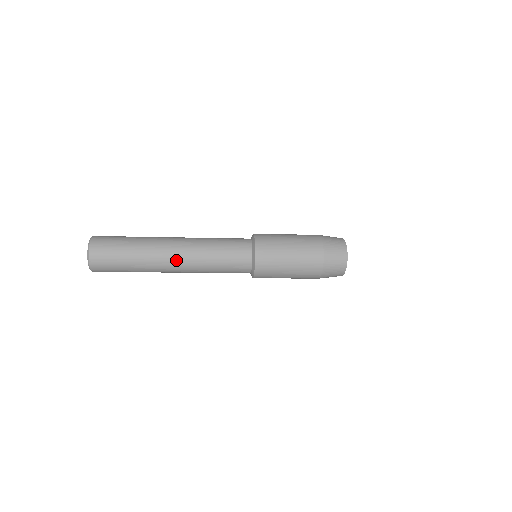
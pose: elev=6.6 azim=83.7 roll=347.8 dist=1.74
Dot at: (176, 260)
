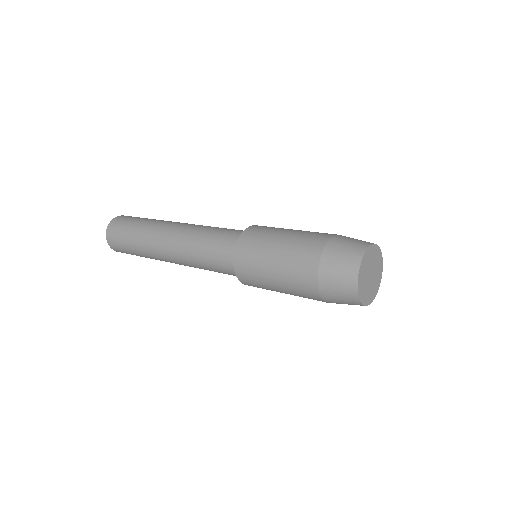
Dot at: (166, 247)
